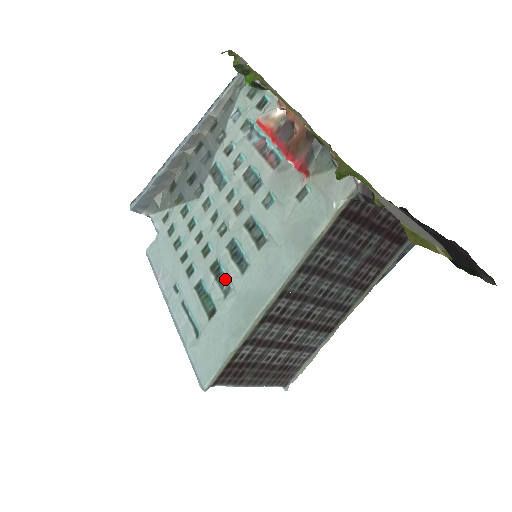
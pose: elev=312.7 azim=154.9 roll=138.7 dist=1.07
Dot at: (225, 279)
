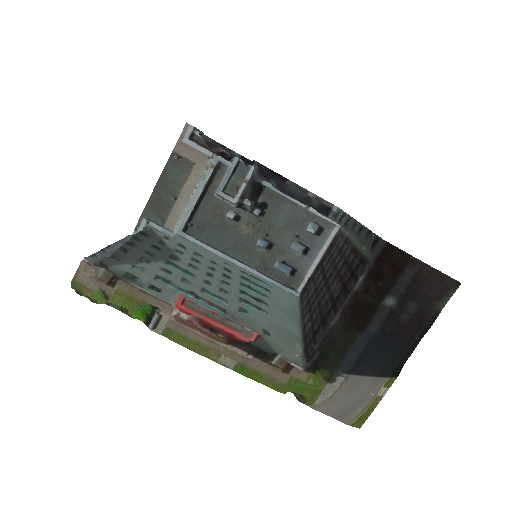
Dot at: (258, 293)
